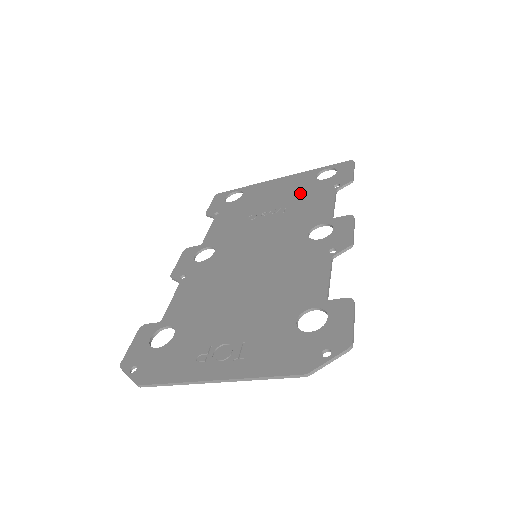
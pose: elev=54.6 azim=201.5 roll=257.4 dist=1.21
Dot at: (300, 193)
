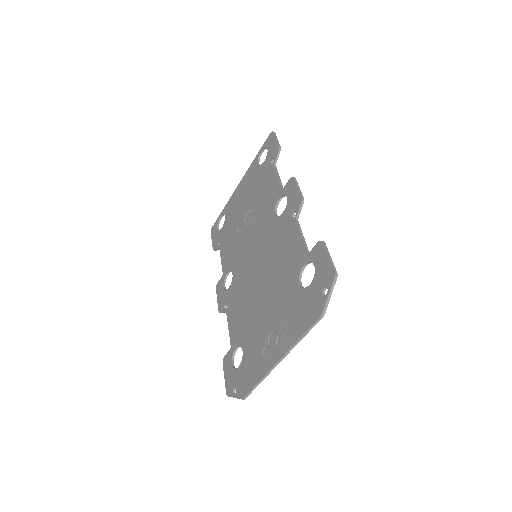
Dot at: (255, 186)
